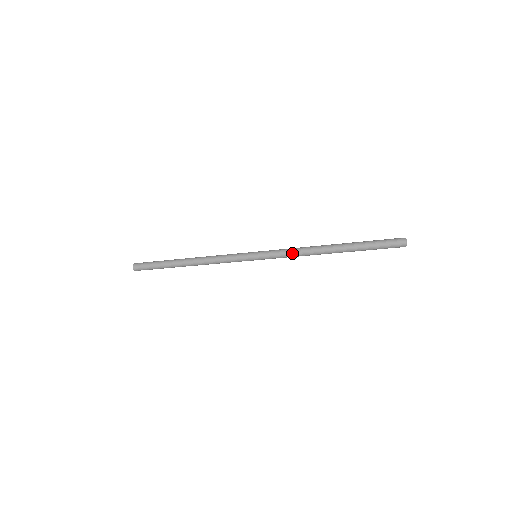
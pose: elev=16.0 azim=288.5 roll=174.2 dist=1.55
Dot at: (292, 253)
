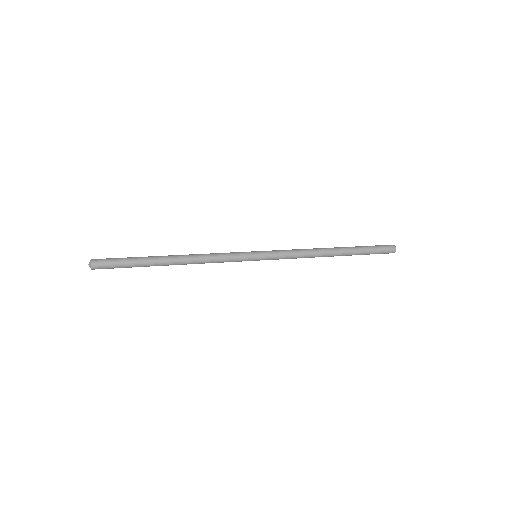
Dot at: occluded
